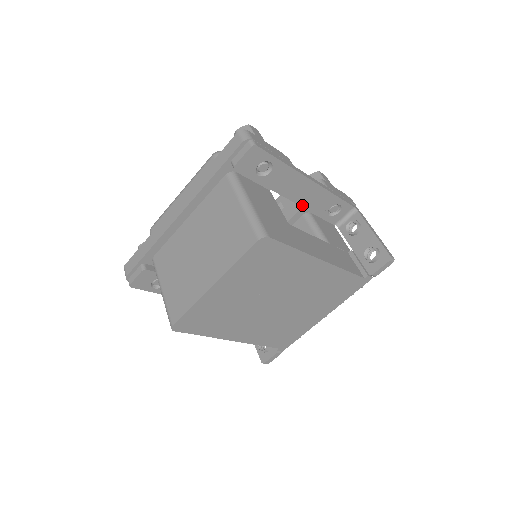
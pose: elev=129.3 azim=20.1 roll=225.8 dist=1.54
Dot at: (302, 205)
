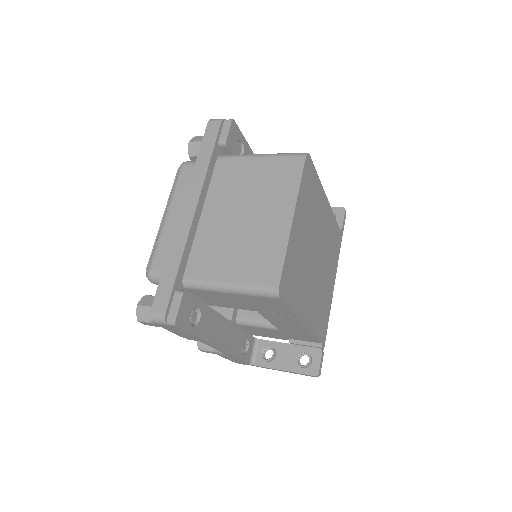
Dot at: occluded
